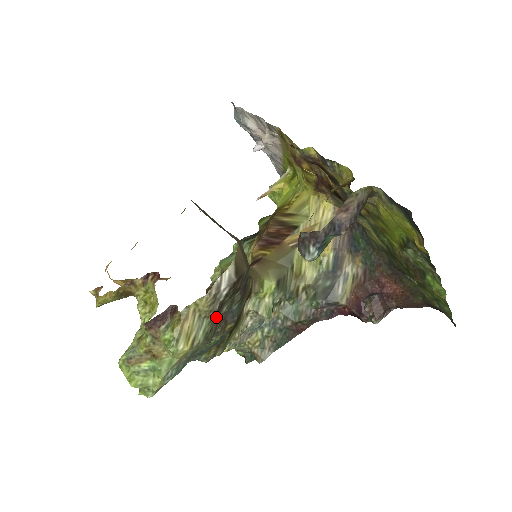
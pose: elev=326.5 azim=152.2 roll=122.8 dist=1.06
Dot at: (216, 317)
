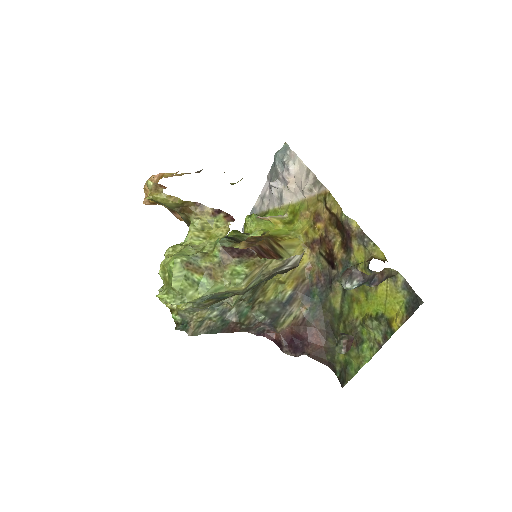
Dot at: (262, 280)
